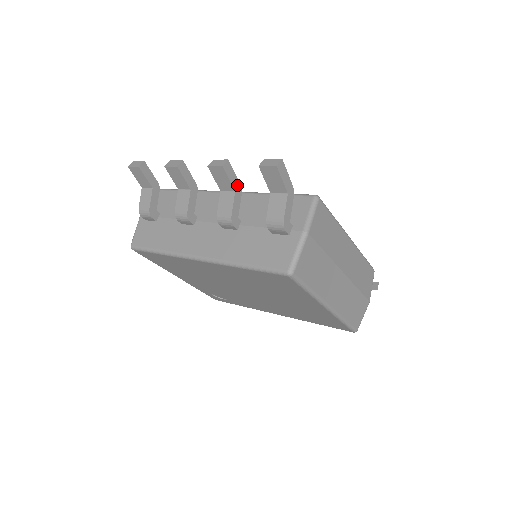
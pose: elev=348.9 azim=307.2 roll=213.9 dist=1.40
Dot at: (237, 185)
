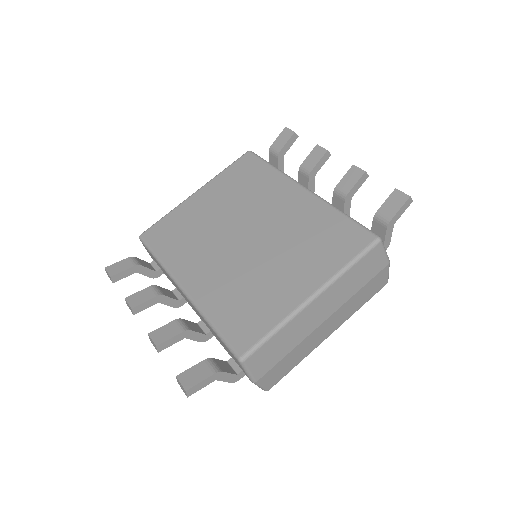
Dot at: (181, 335)
